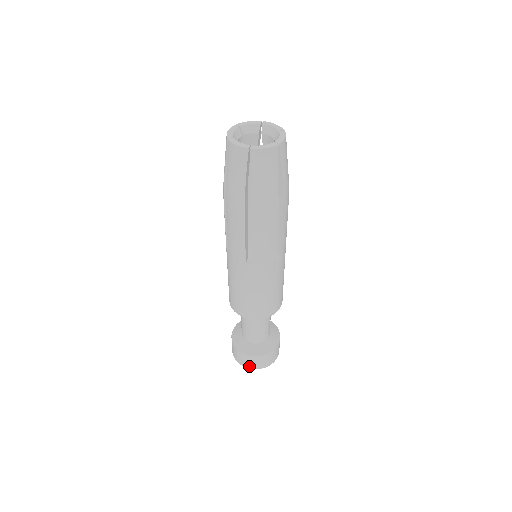
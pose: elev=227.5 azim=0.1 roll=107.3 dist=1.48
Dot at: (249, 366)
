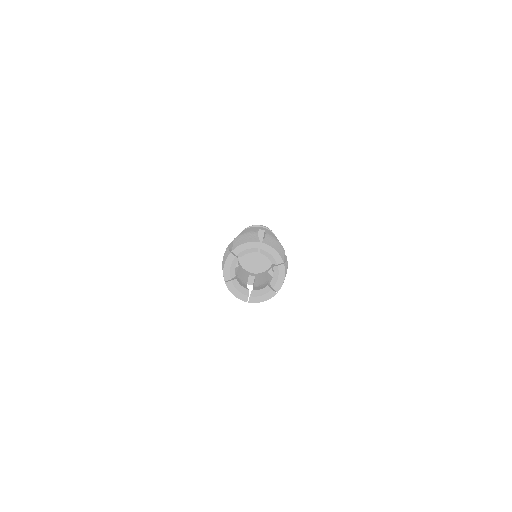
Dot at: occluded
